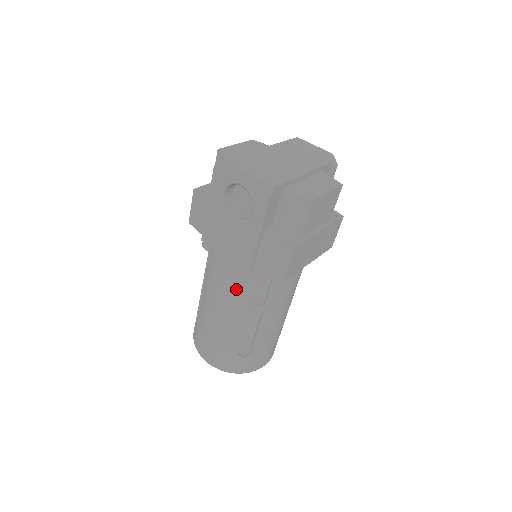
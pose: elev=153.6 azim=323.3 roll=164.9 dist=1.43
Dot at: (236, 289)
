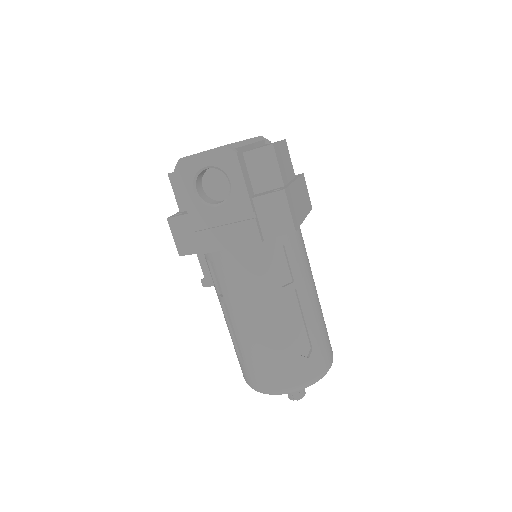
Dot at: (260, 280)
